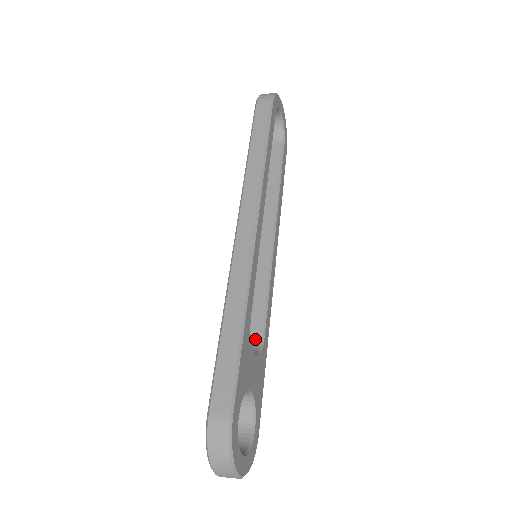
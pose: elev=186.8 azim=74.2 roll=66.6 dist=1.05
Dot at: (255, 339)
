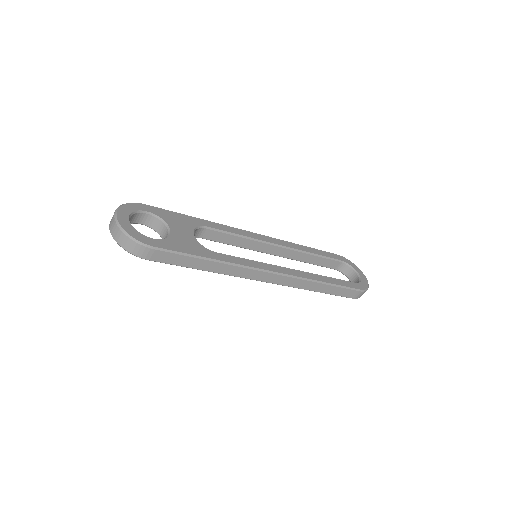
Dot at: occluded
